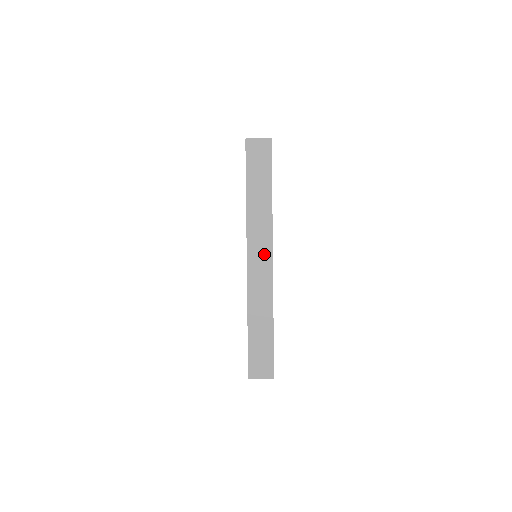
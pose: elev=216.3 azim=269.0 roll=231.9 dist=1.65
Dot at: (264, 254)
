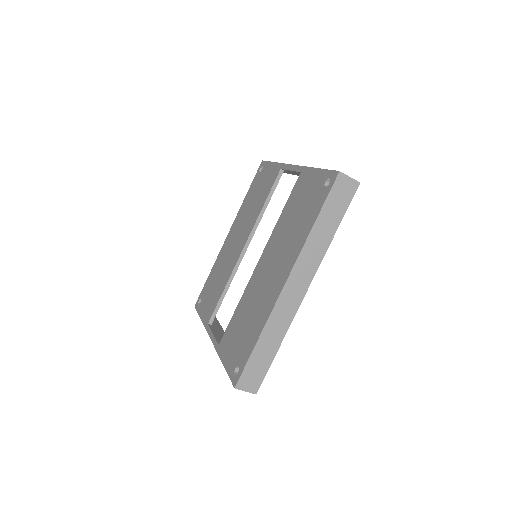
Dot at: (302, 283)
